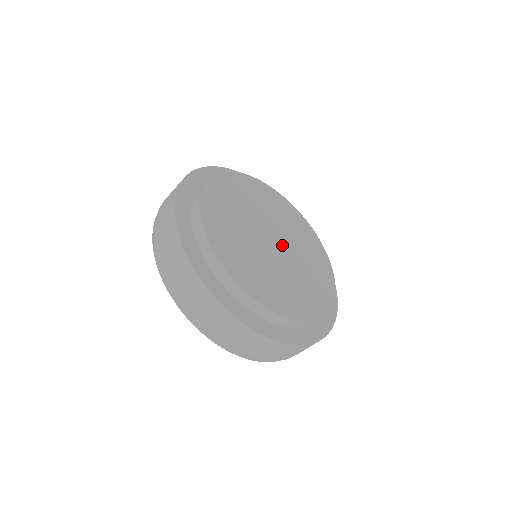
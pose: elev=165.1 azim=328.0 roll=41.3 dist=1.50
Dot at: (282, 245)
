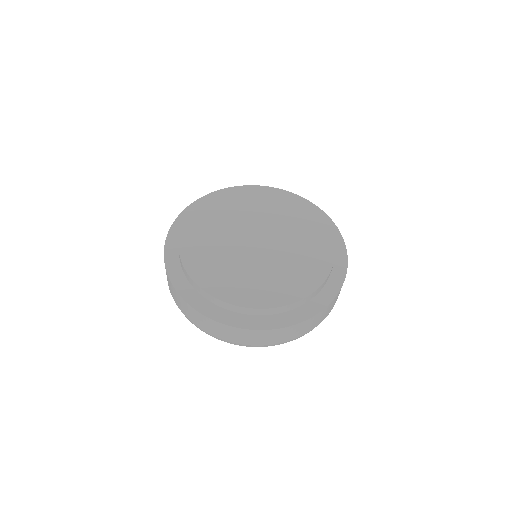
Dot at: (267, 246)
